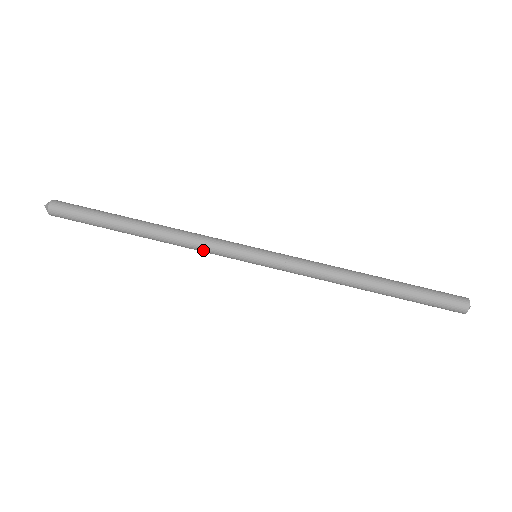
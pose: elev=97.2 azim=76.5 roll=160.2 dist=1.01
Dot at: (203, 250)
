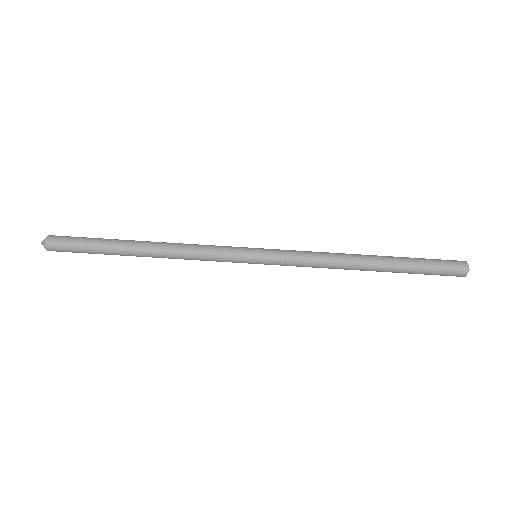
Dot at: (204, 258)
